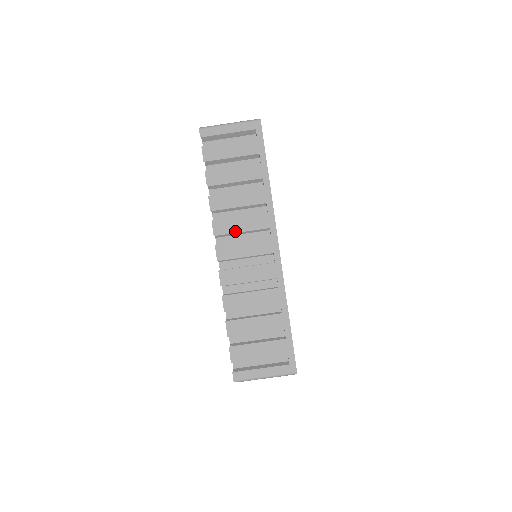
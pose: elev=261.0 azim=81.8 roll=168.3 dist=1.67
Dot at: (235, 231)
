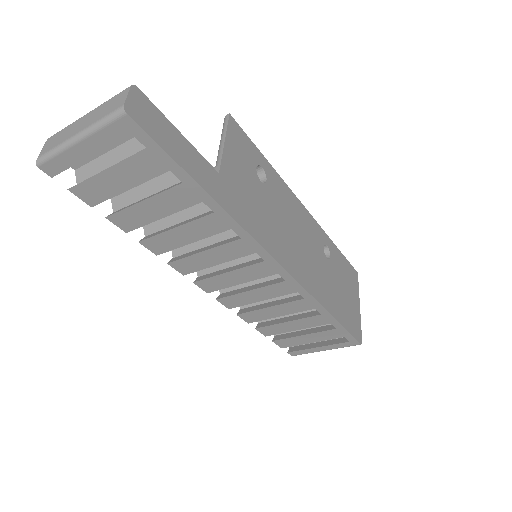
Dot at: (208, 266)
